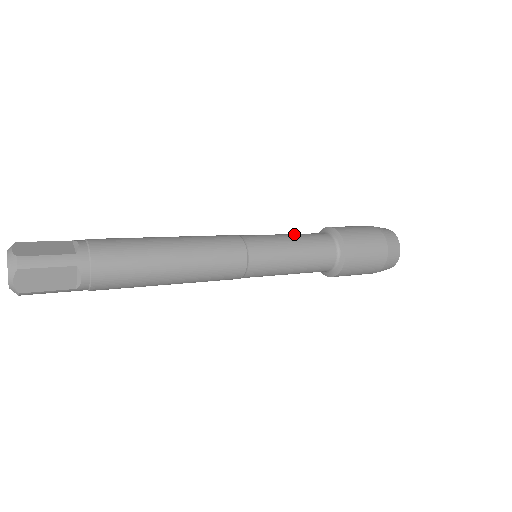
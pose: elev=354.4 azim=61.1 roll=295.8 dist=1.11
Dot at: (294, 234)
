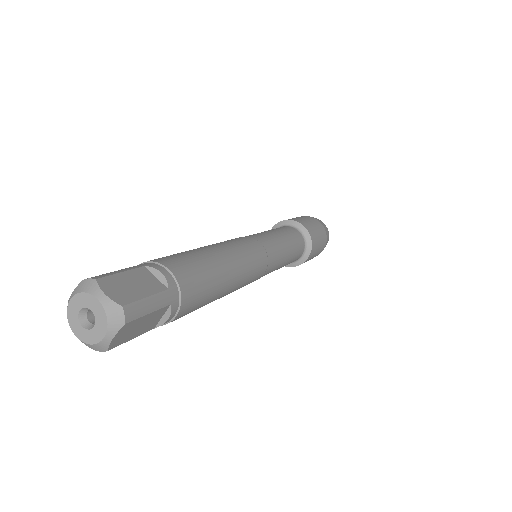
Dot at: (280, 231)
